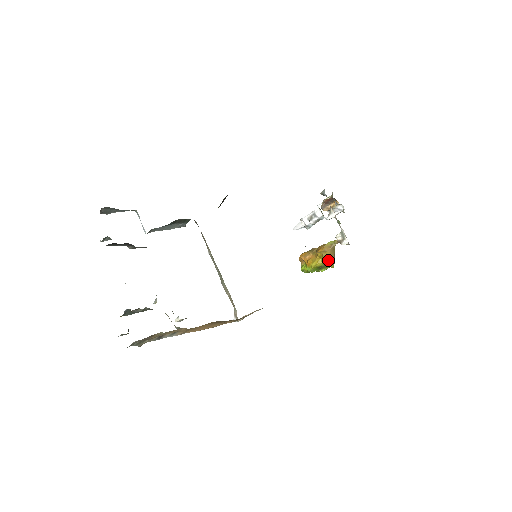
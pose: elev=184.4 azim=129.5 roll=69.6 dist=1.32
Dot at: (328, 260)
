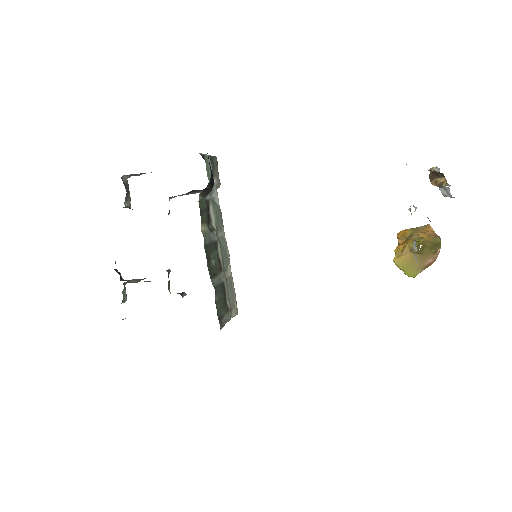
Dot at: (401, 268)
